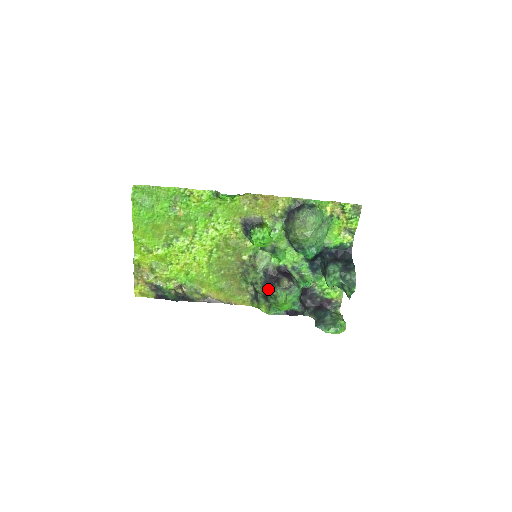
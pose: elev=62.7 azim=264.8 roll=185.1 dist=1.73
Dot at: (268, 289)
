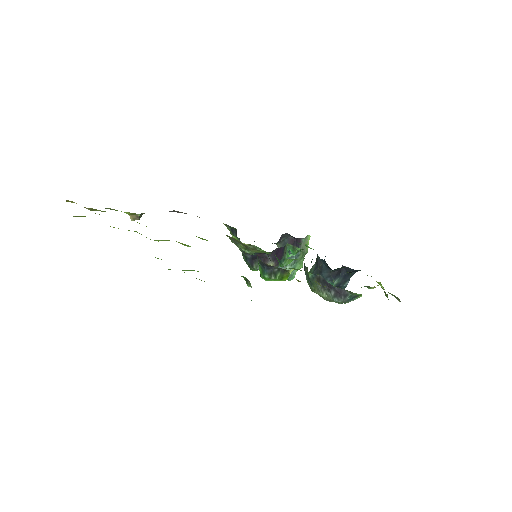
Dot at: (248, 258)
